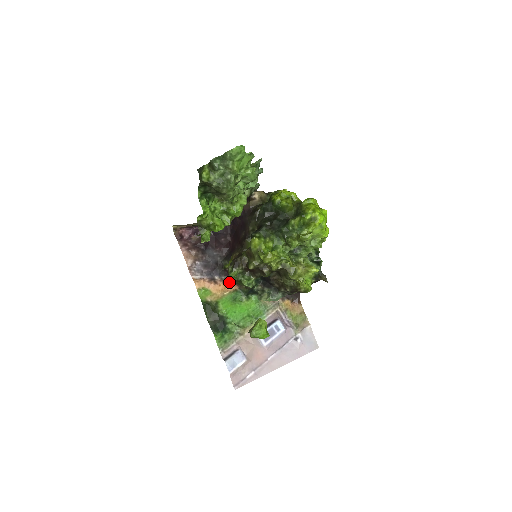
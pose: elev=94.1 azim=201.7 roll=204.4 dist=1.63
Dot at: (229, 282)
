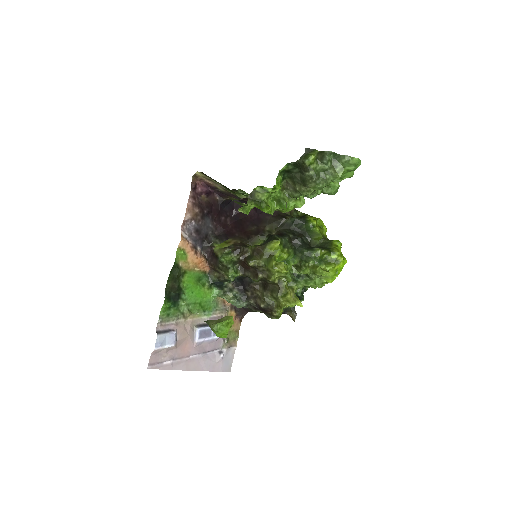
Dot at: (206, 261)
